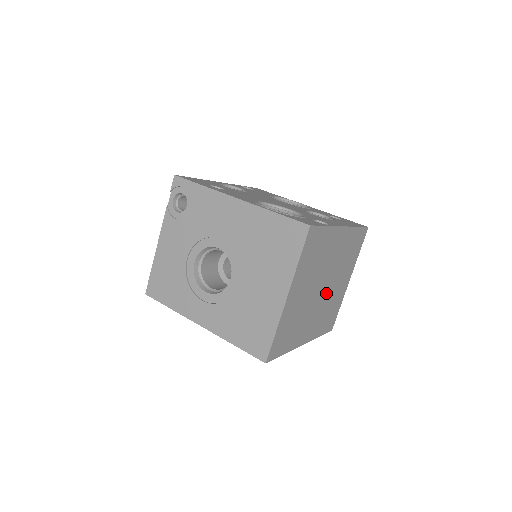
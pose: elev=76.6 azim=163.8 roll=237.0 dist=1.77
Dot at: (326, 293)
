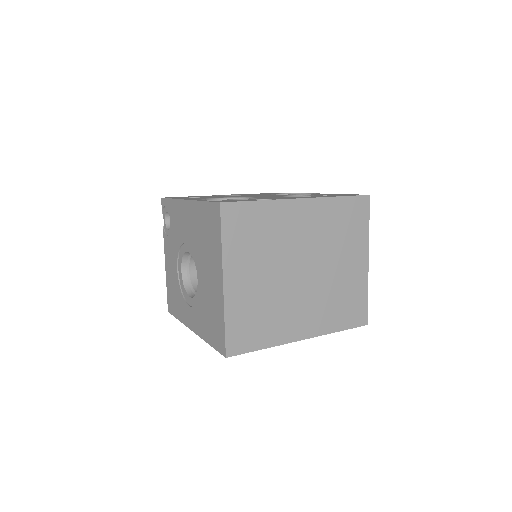
Dot at: (316, 278)
